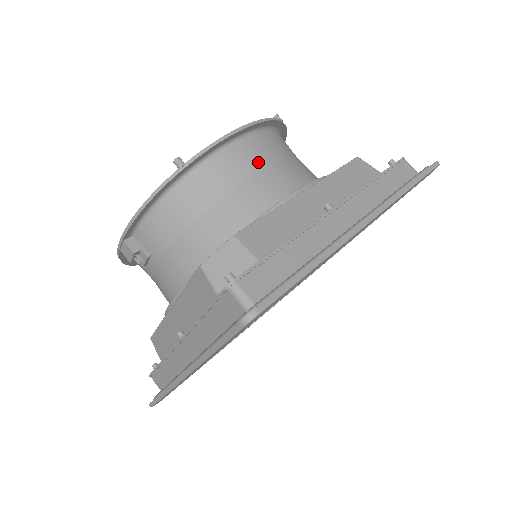
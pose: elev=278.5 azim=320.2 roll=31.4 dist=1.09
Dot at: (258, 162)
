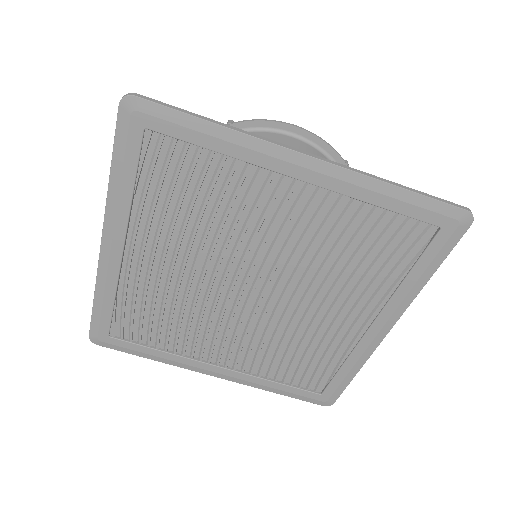
Dot at: occluded
